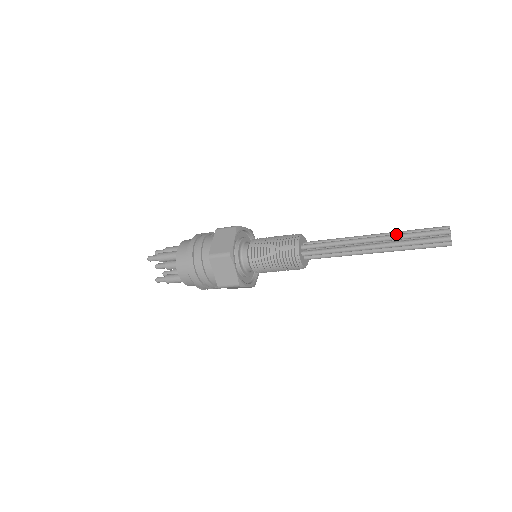
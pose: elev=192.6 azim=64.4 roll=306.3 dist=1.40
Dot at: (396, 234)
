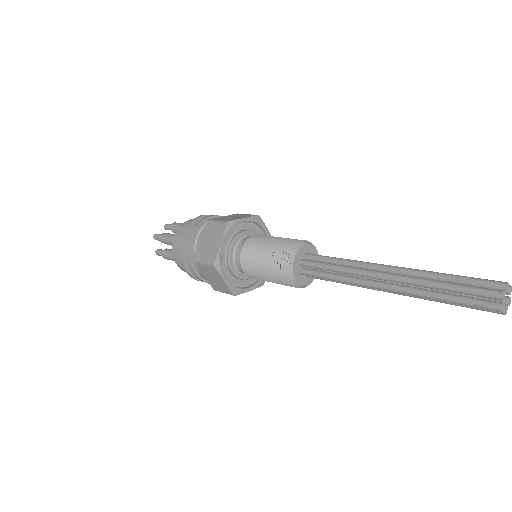
Dot at: (418, 294)
